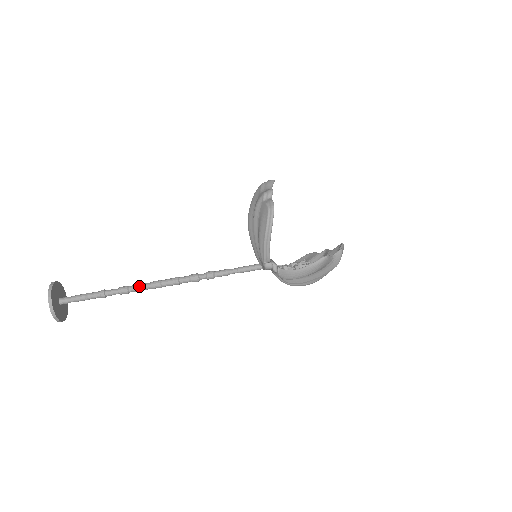
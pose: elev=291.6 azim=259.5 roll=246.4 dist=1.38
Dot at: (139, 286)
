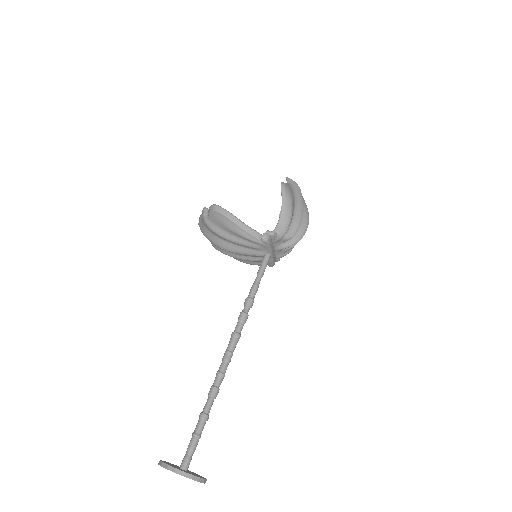
Dot at: (218, 373)
